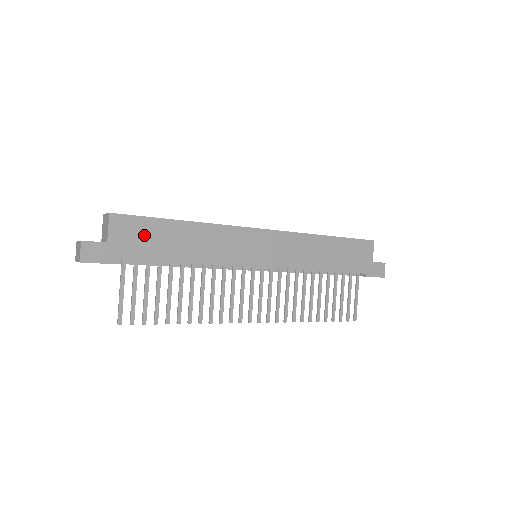
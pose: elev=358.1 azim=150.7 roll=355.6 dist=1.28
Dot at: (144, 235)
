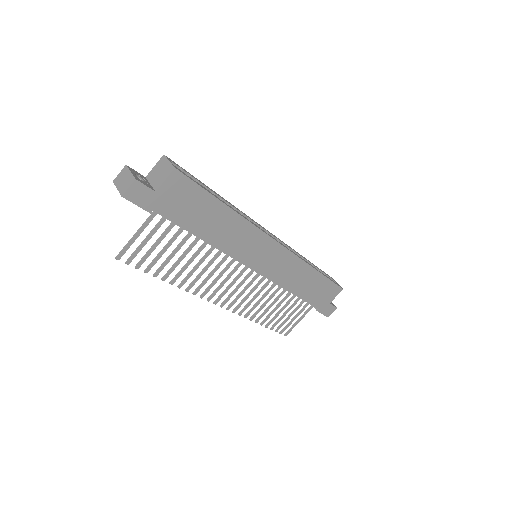
Dot at: (189, 201)
